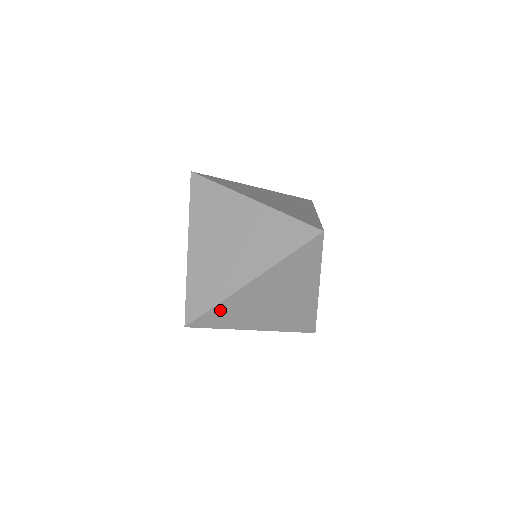
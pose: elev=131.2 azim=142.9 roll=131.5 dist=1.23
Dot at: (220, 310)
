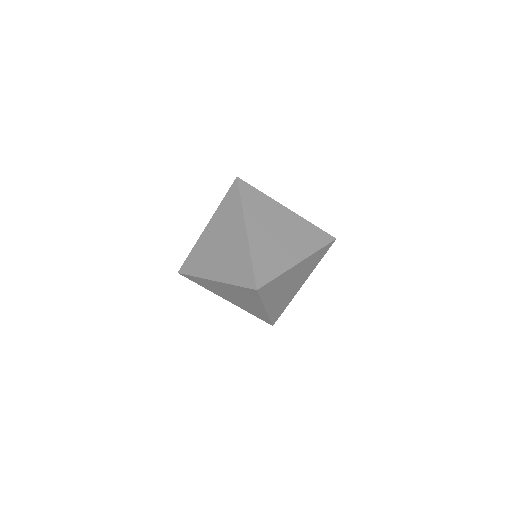
Dot at: occluded
